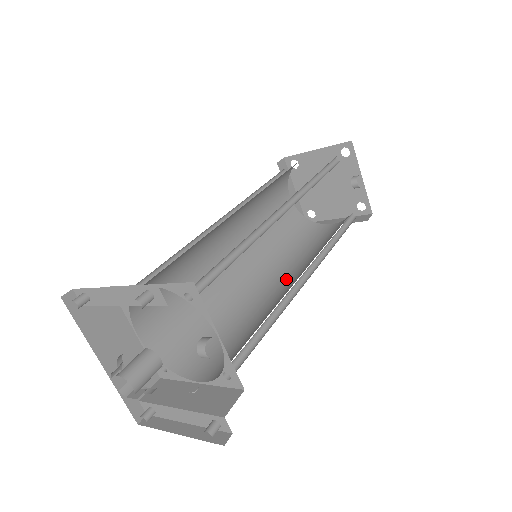
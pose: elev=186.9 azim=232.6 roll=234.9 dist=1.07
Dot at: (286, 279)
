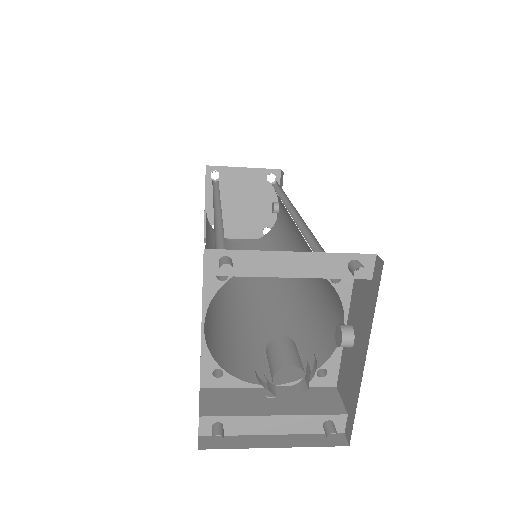
Dot at: (252, 287)
